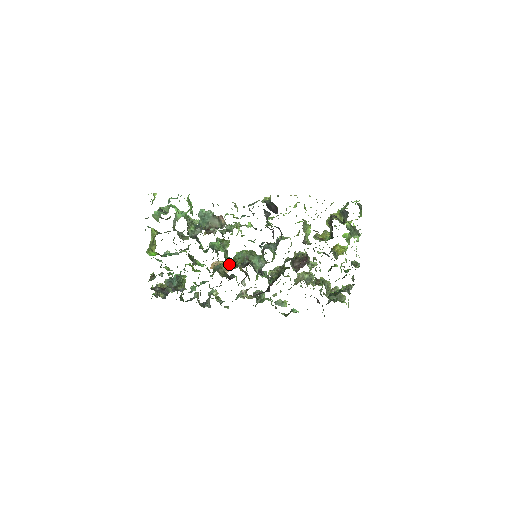
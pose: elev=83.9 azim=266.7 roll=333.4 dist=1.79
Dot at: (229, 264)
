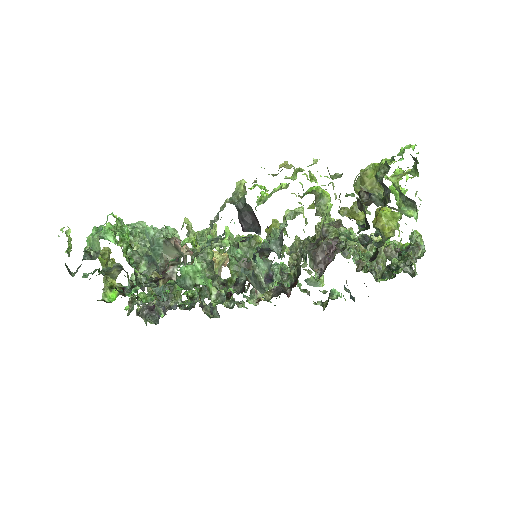
Dot at: (216, 296)
